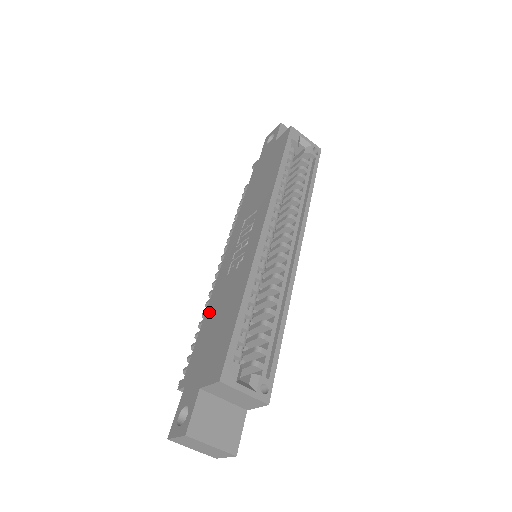
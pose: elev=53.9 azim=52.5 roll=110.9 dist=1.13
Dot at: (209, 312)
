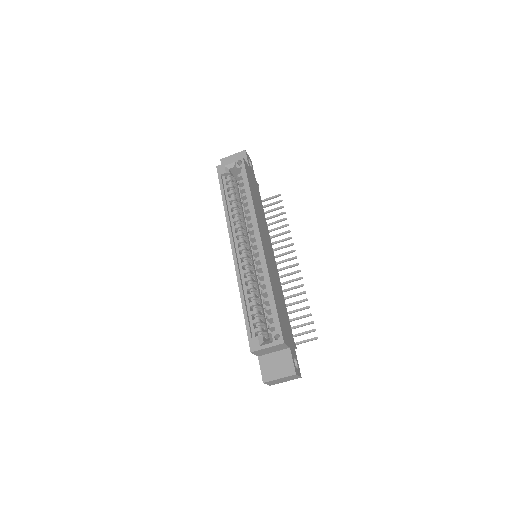
Dot at: occluded
